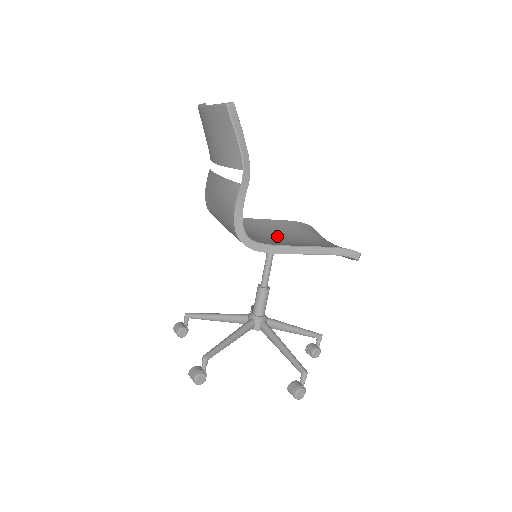
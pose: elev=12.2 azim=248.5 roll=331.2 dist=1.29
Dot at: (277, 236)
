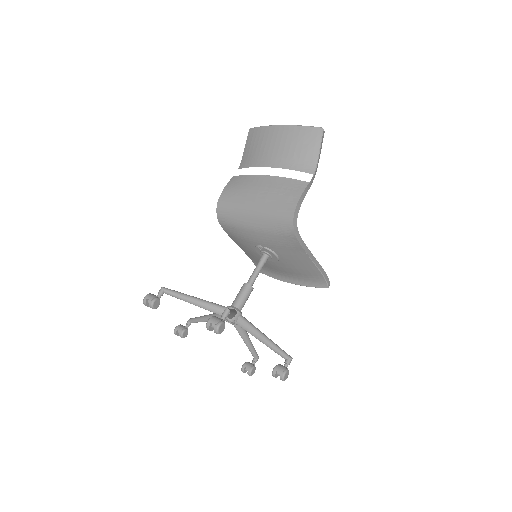
Dot at: occluded
